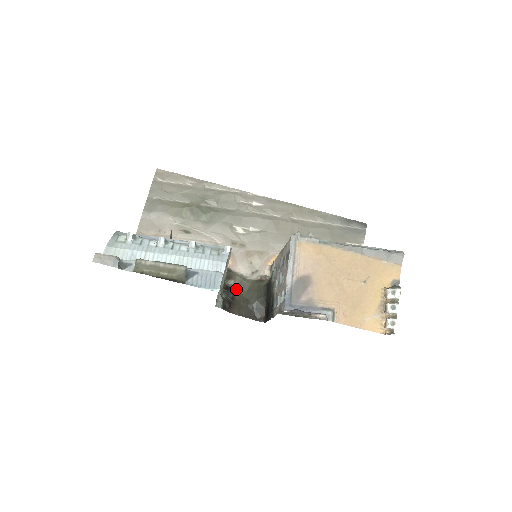
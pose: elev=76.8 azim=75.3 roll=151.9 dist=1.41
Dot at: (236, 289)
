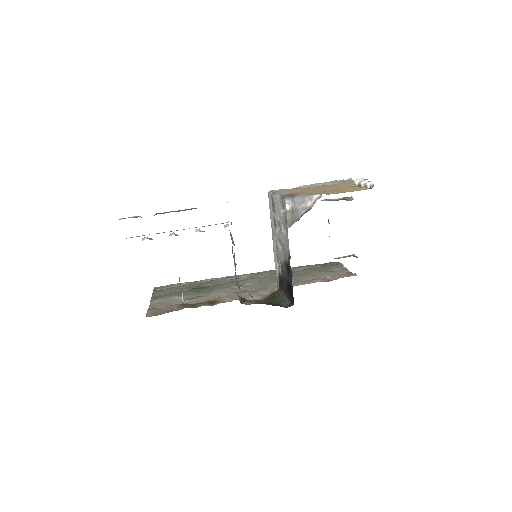
Dot at: occluded
